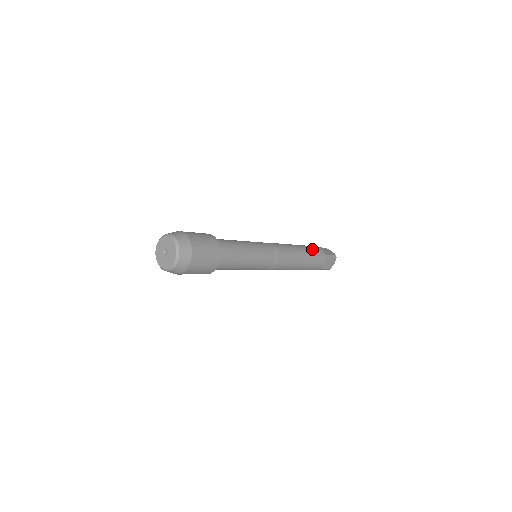
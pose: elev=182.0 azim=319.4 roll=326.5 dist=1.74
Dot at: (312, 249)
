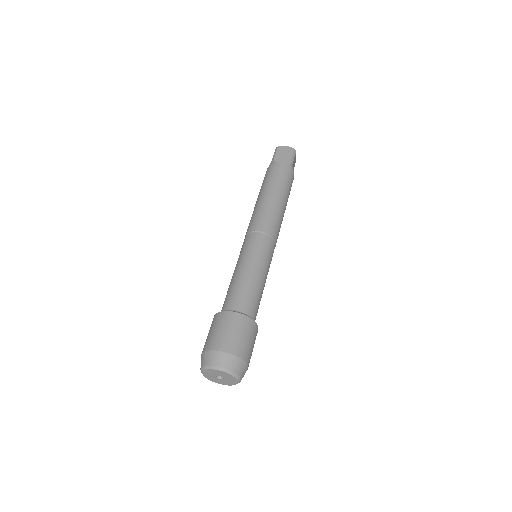
Dot at: occluded
